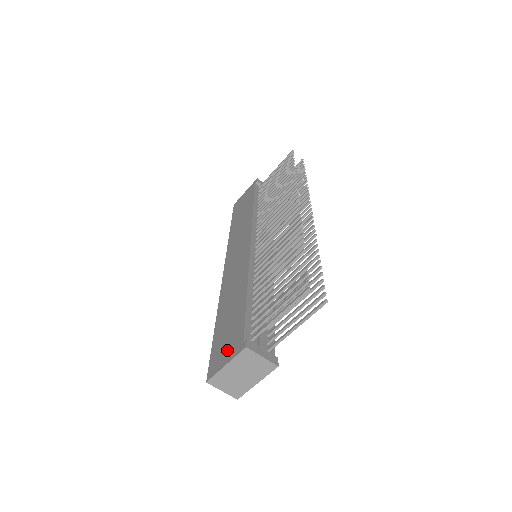
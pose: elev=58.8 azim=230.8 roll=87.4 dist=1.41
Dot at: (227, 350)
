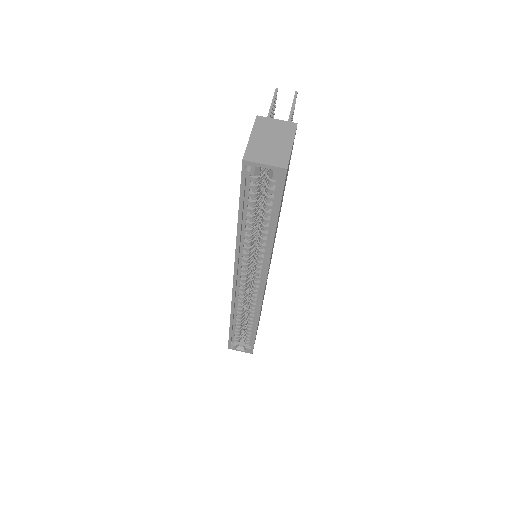
Dot at: occluded
